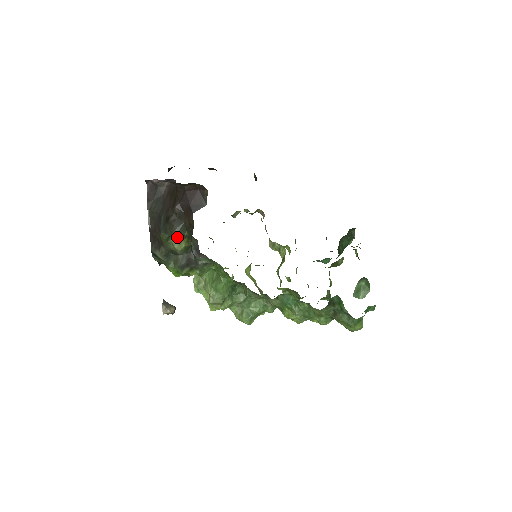
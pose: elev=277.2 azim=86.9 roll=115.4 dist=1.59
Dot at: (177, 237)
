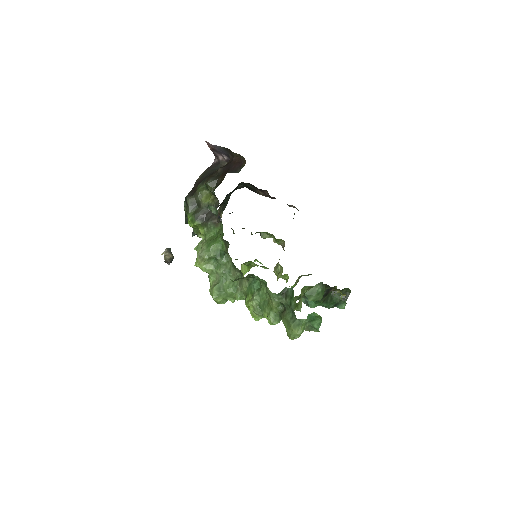
Dot at: (208, 193)
